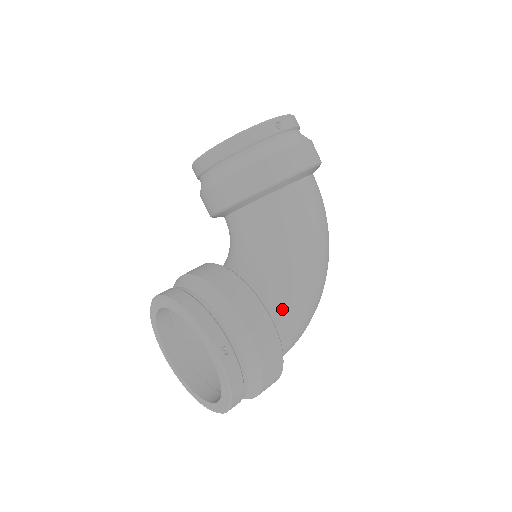
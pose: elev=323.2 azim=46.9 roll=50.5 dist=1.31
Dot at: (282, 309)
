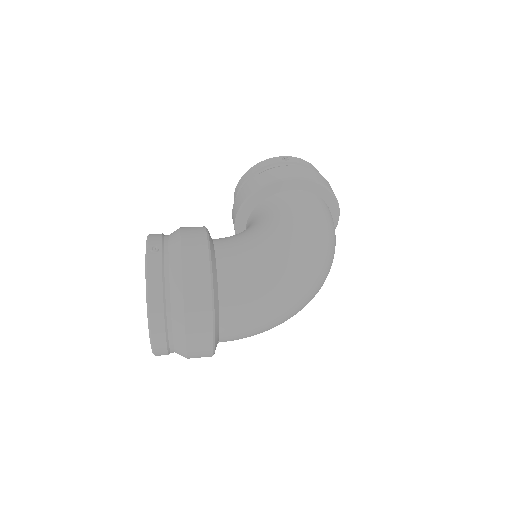
Dot at: (232, 251)
